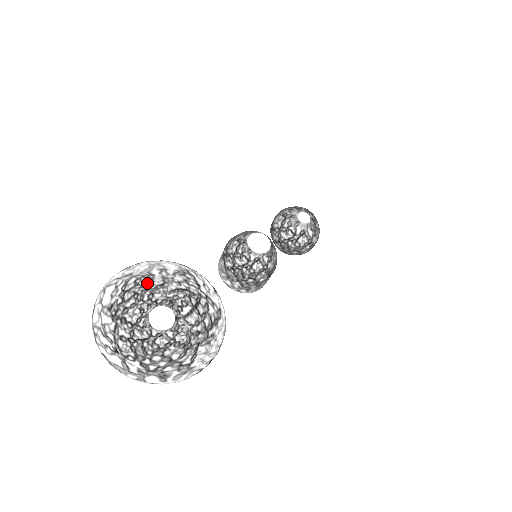
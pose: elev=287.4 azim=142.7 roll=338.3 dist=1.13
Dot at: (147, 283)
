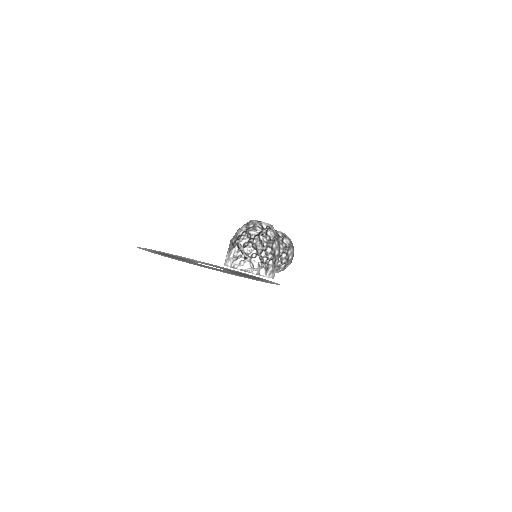
Dot at: (176, 256)
